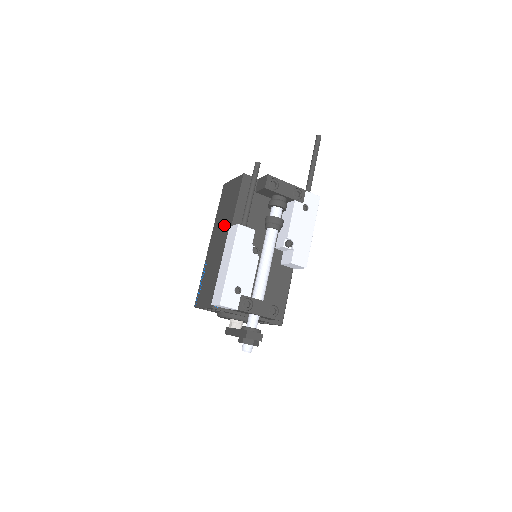
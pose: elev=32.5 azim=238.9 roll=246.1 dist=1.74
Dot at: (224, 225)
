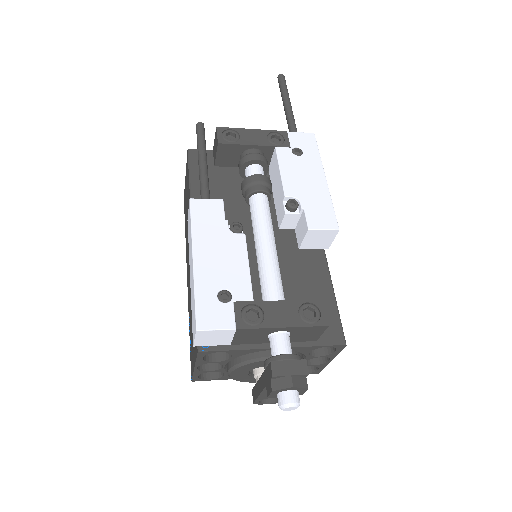
Dot at: occluded
